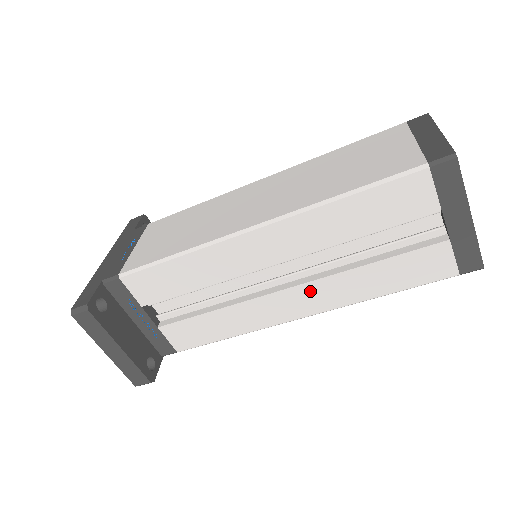
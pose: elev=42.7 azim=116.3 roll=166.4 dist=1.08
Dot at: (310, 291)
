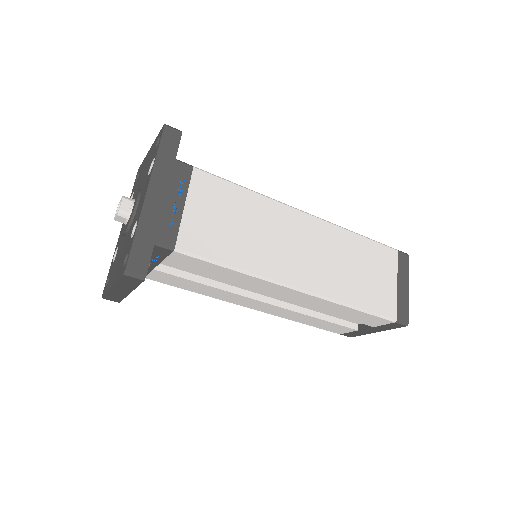
Dot at: (275, 308)
